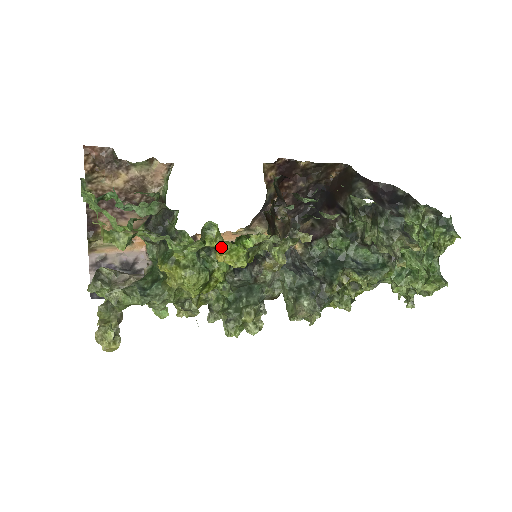
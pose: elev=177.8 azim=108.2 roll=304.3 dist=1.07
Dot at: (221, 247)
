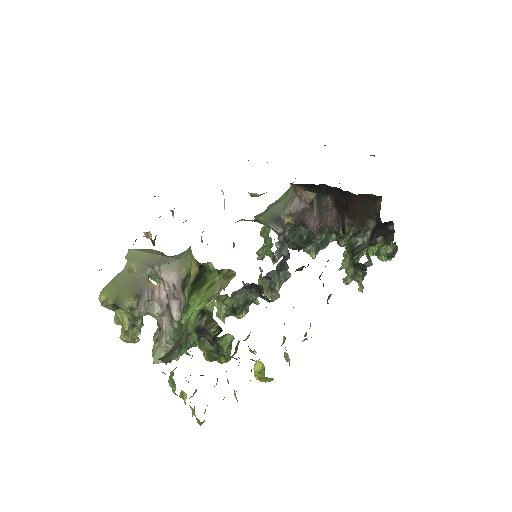
Dot at: (262, 379)
